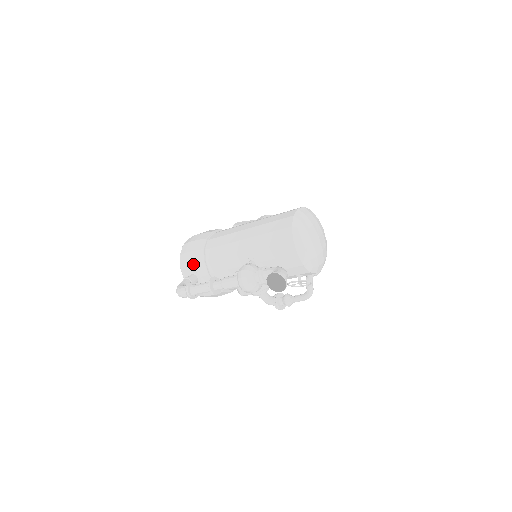
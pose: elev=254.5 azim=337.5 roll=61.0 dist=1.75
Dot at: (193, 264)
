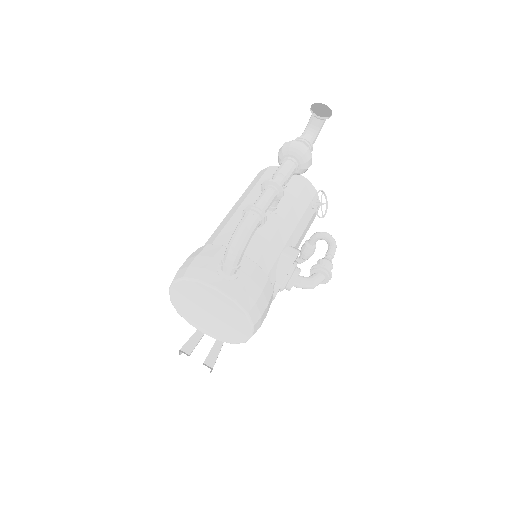
Dot at: (213, 257)
